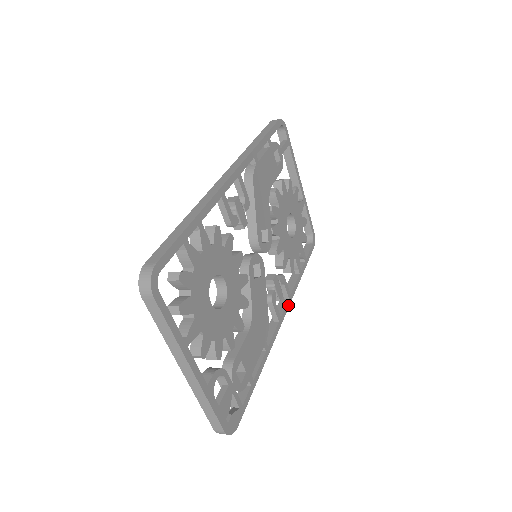
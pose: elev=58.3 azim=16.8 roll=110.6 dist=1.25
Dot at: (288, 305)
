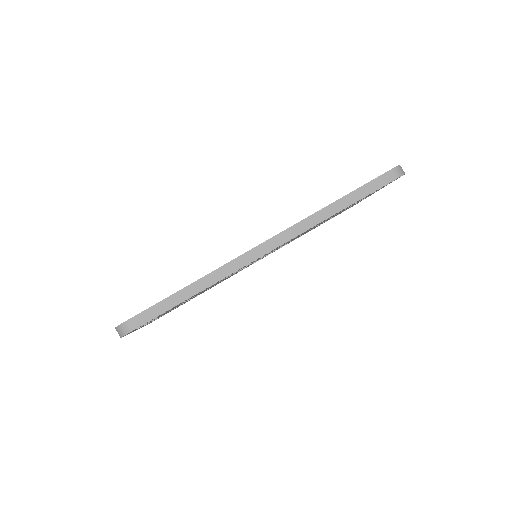
Dot at: occluded
